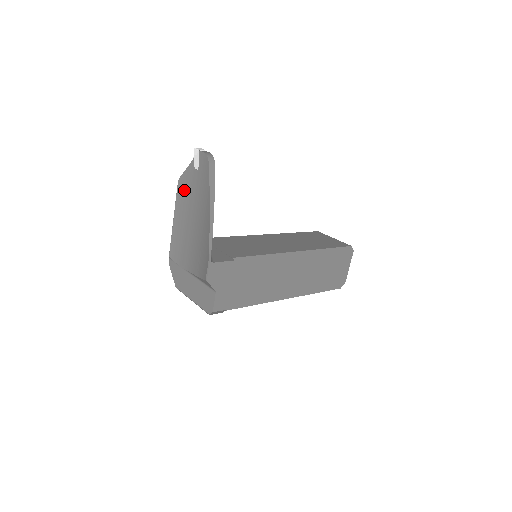
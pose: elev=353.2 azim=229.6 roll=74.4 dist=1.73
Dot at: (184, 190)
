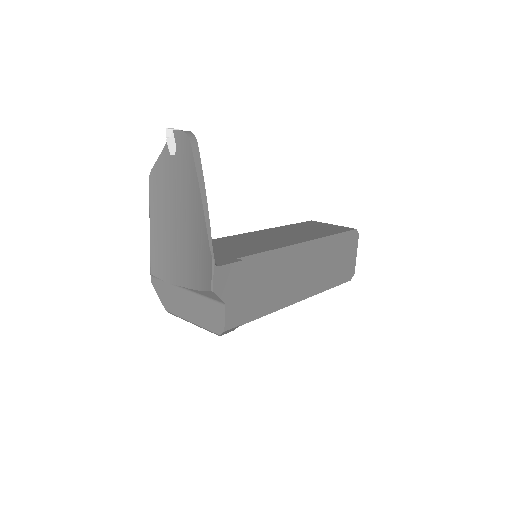
Dot at: (159, 185)
